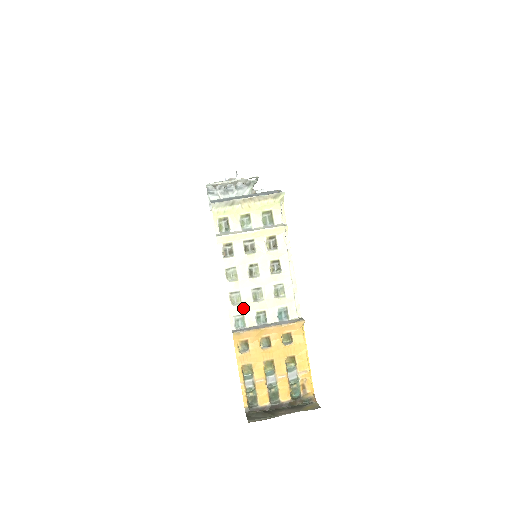
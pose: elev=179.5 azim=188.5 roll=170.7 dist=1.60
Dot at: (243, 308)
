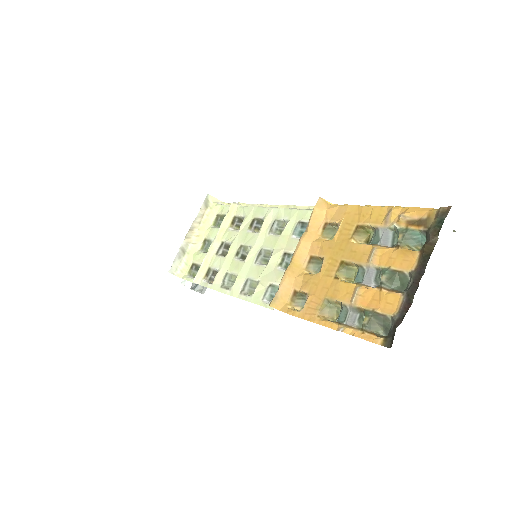
Dot at: (264, 282)
